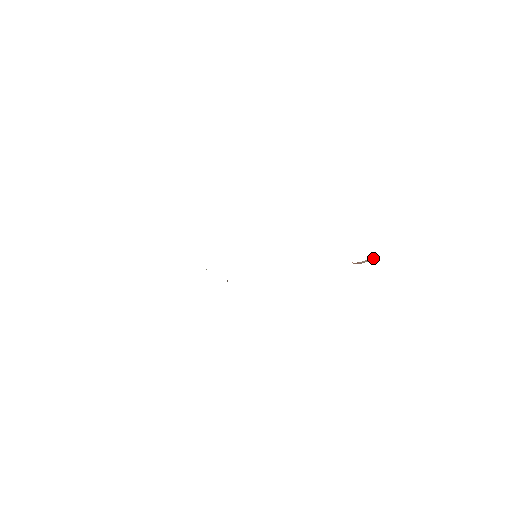
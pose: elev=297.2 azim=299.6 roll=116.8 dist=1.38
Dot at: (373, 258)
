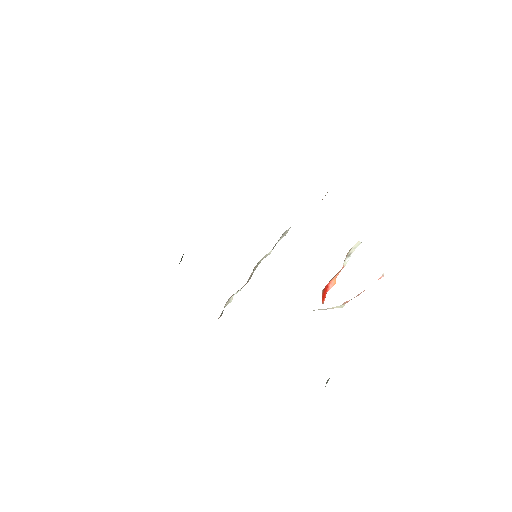
Dot at: (344, 303)
